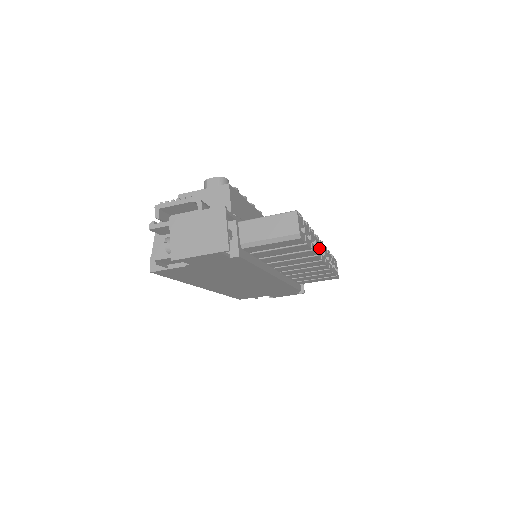
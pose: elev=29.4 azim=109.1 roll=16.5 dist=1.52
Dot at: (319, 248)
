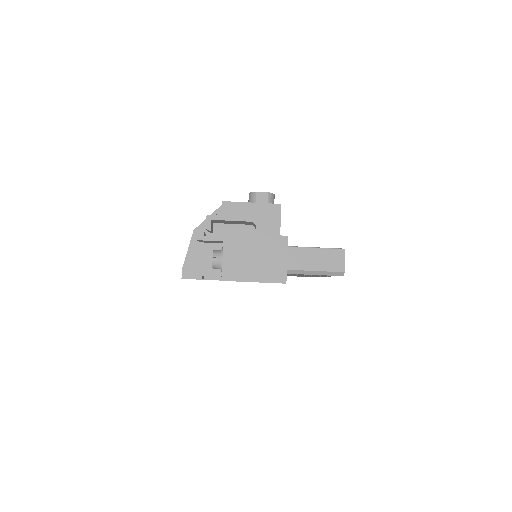
Dot at: occluded
